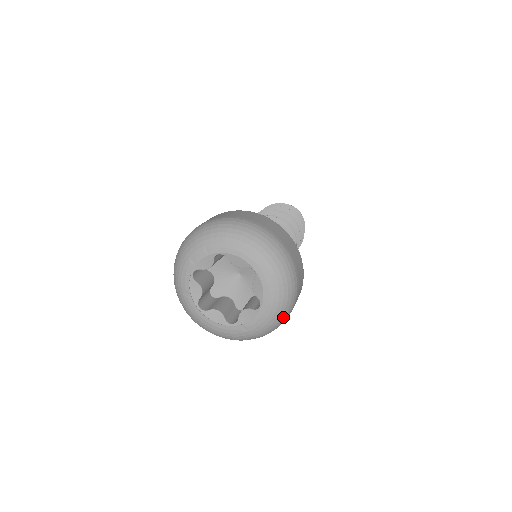
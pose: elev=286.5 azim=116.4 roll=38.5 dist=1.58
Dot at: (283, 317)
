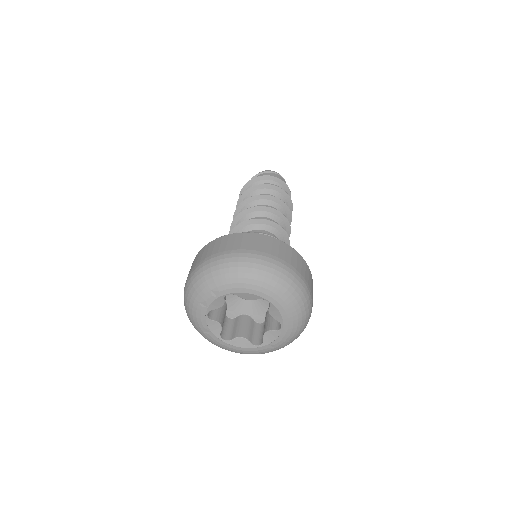
Dot at: (305, 326)
